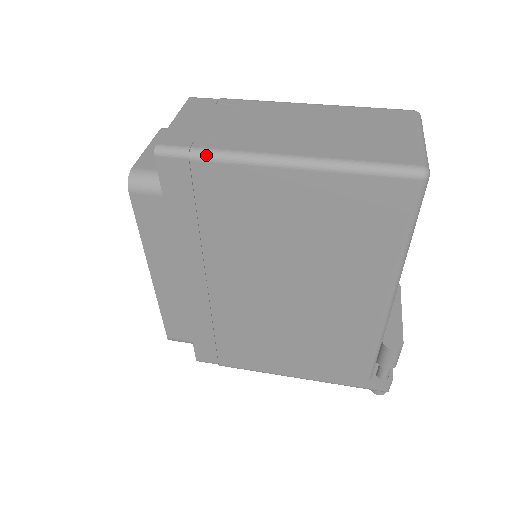
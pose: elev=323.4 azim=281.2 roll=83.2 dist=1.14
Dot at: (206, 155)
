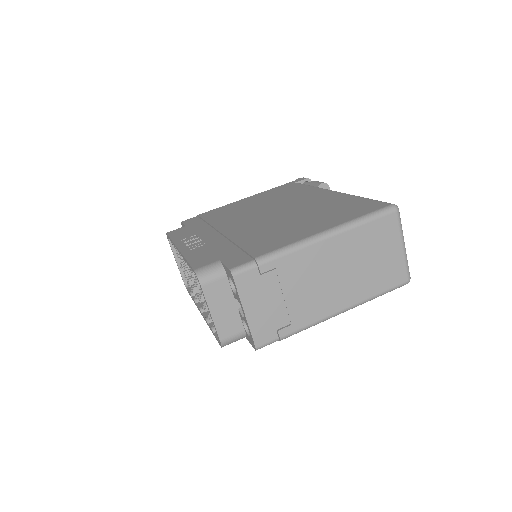
Dot at: occluded
